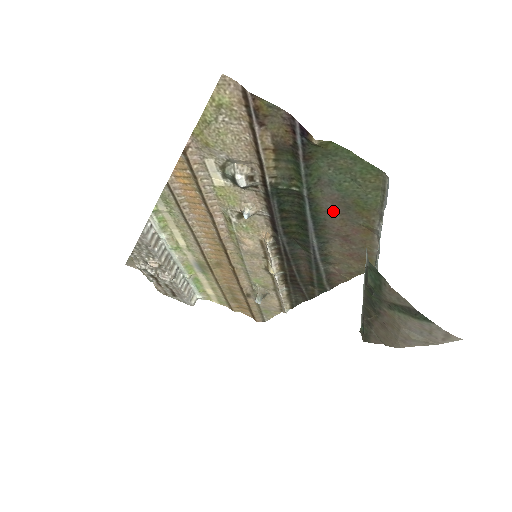
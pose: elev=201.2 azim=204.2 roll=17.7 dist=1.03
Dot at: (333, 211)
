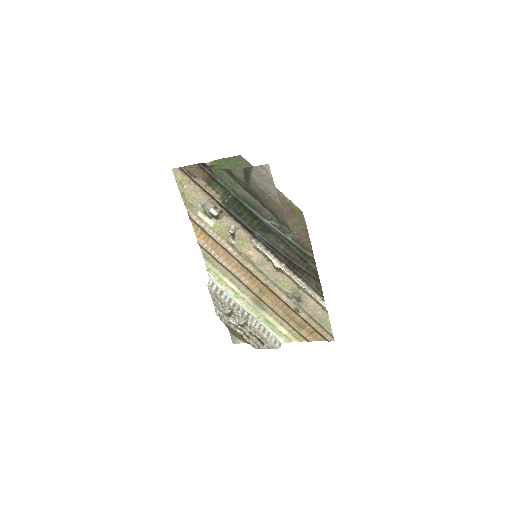
Dot at: occluded
